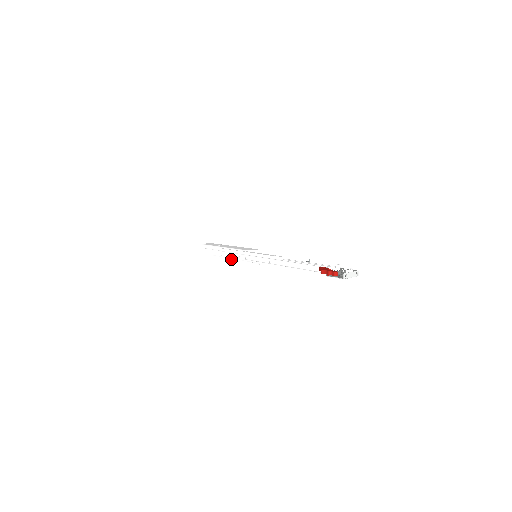
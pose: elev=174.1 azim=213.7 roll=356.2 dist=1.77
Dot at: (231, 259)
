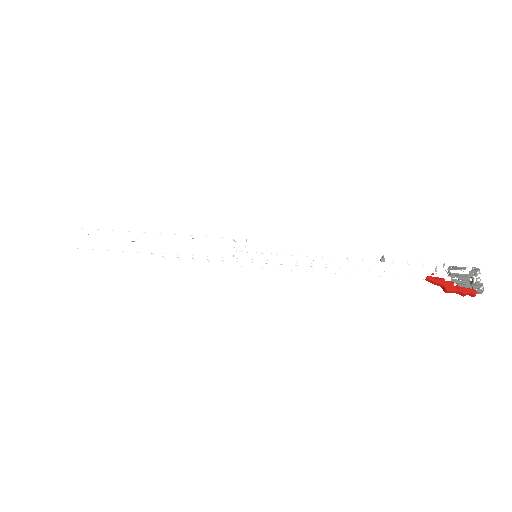
Dot at: occluded
